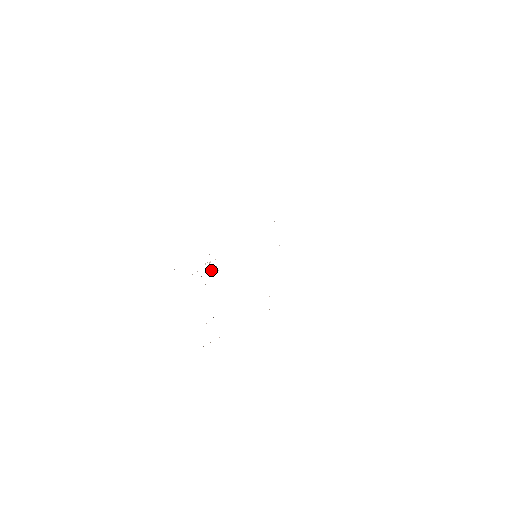
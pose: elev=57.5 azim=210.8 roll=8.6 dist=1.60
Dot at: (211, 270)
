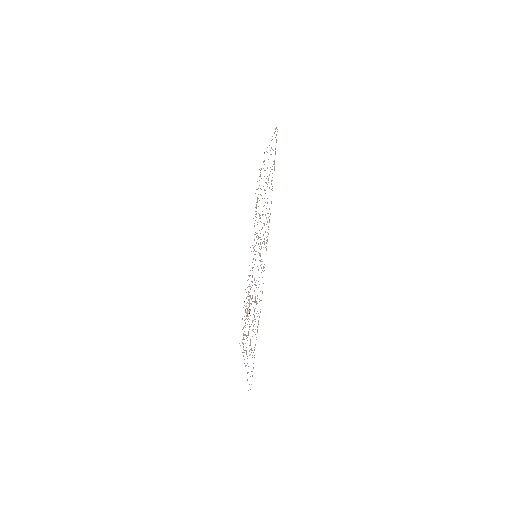
Dot at: (248, 308)
